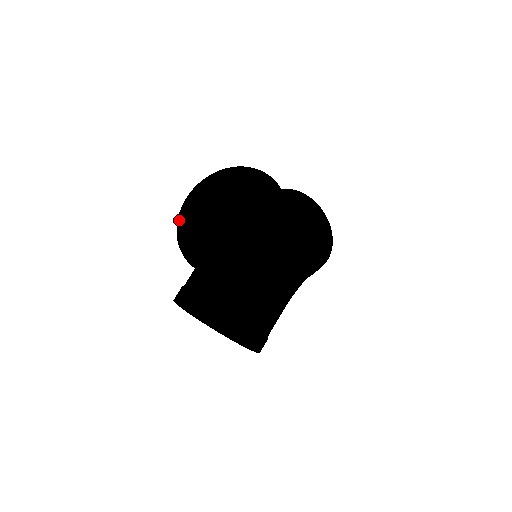
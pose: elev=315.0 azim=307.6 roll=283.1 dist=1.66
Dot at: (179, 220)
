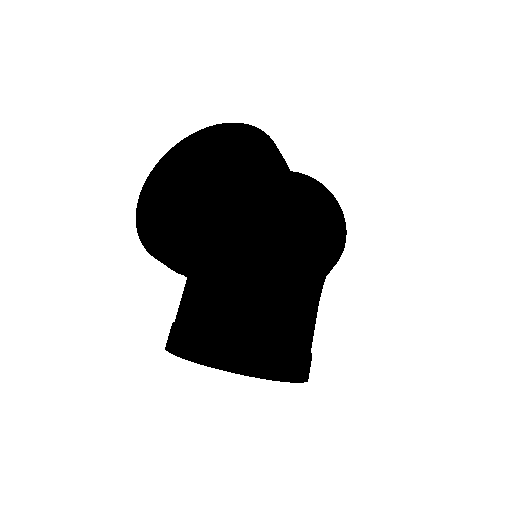
Dot at: (138, 222)
